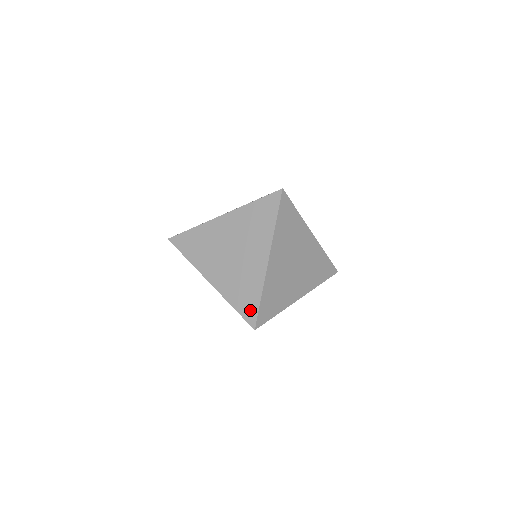
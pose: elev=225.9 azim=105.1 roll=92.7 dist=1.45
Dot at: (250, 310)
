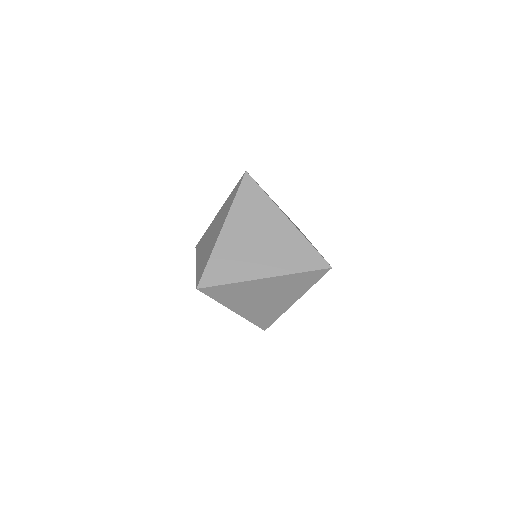
Dot at: occluded
